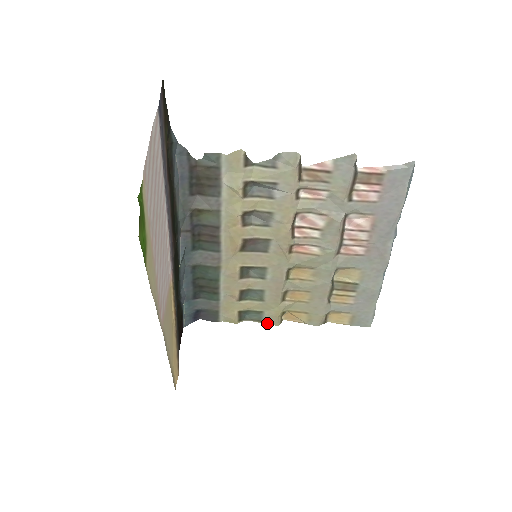
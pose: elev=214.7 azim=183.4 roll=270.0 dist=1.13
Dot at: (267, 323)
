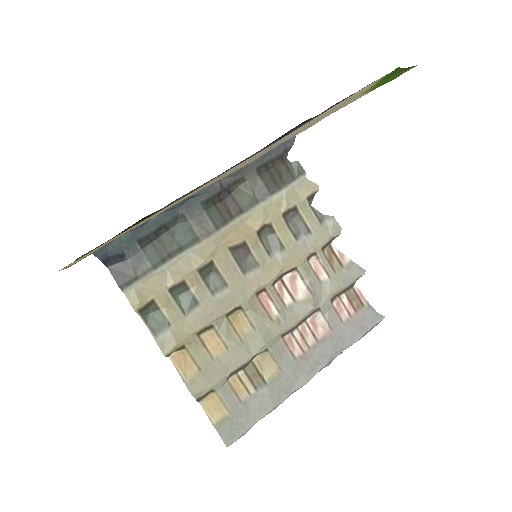
Dot at: (158, 342)
